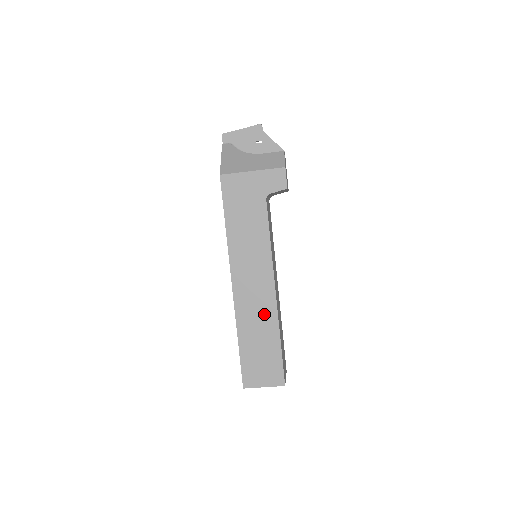
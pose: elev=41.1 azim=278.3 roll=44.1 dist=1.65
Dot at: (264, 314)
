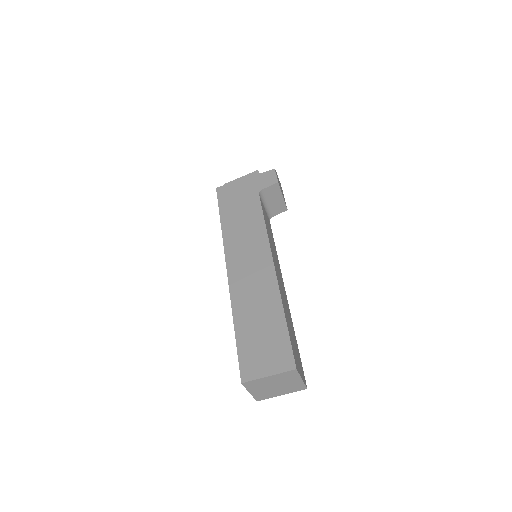
Dot at: (263, 291)
